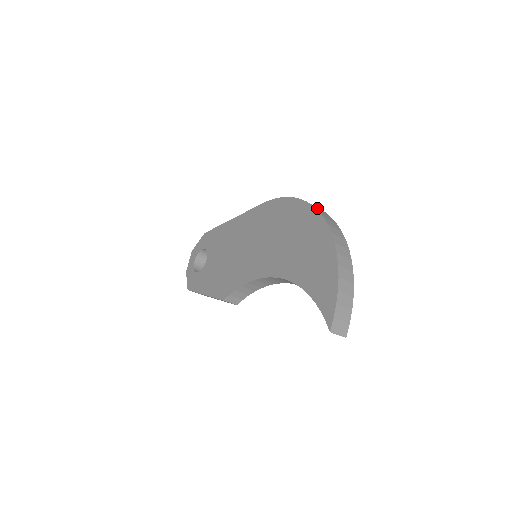
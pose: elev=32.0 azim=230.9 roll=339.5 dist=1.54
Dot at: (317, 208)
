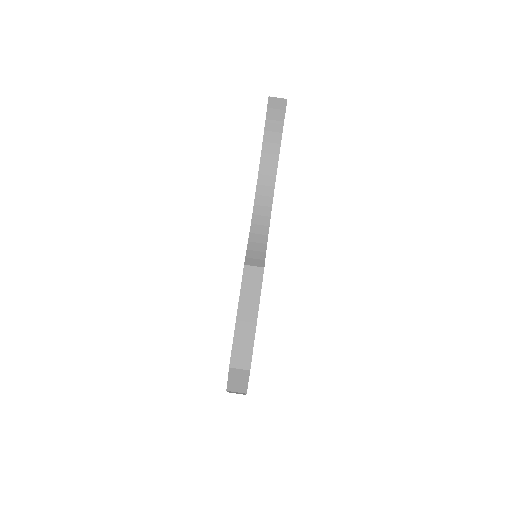
Dot at: occluded
